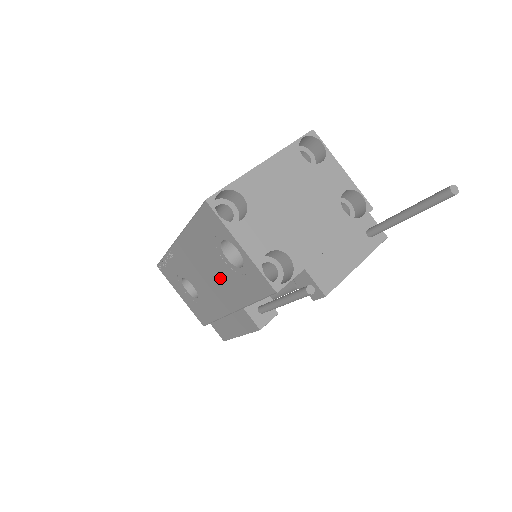
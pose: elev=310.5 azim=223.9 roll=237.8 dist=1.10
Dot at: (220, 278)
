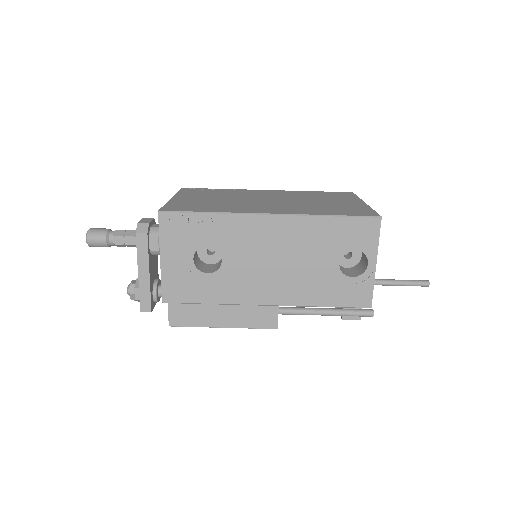
Dot at: (299, 272)
